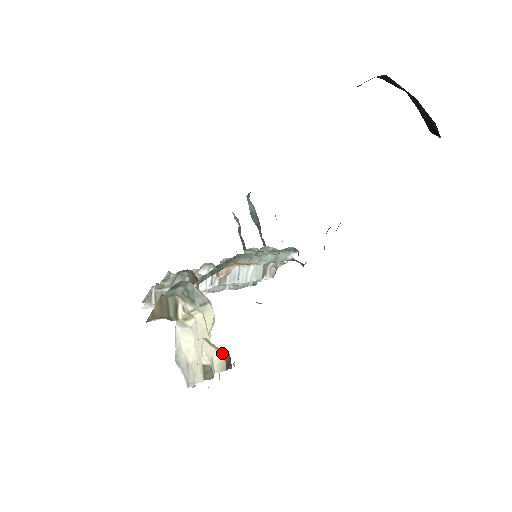
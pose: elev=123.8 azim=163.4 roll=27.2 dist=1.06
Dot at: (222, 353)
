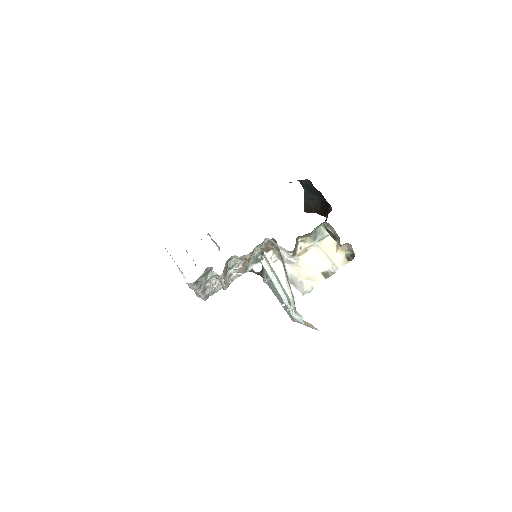
Dot at: (345, 255)
